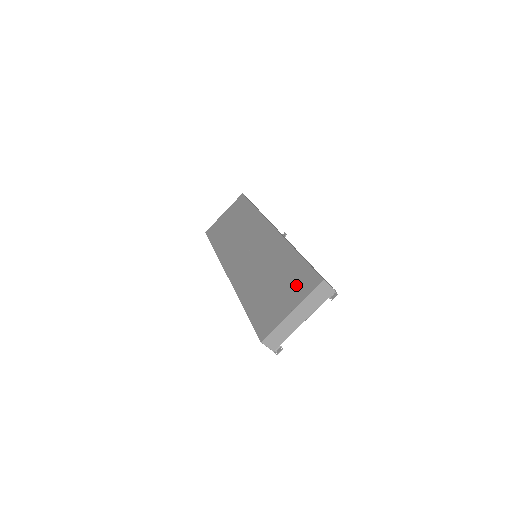
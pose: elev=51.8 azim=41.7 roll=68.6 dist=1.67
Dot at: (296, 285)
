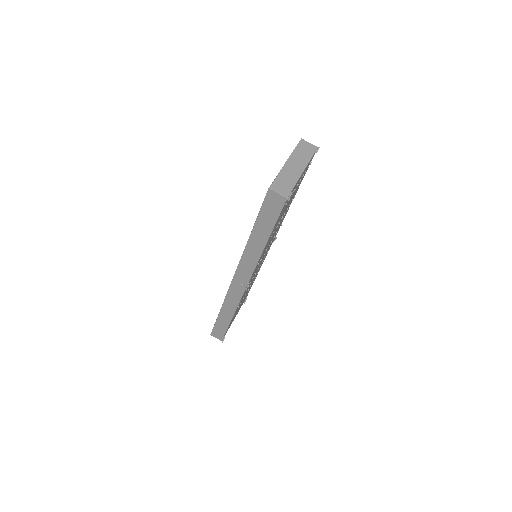
Dot at: occluded
